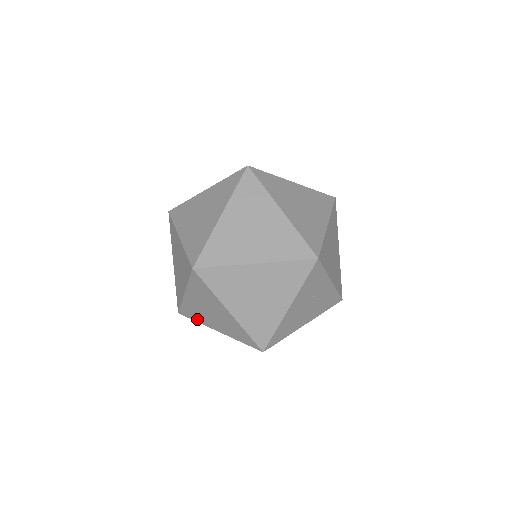
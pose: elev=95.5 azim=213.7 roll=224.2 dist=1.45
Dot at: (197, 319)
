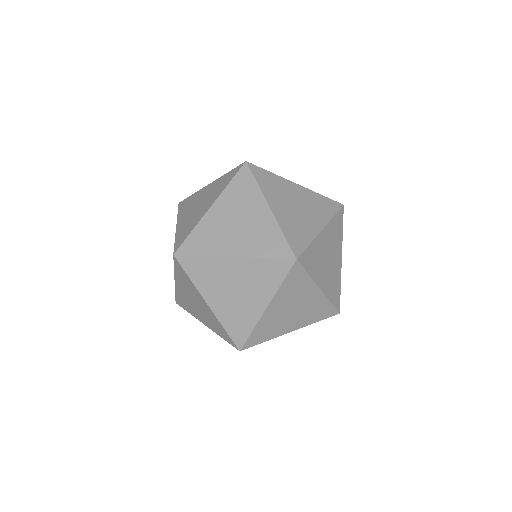
Dot at: (197, 278)
